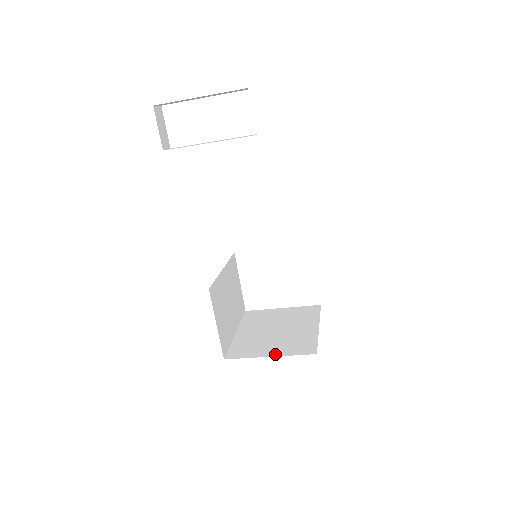
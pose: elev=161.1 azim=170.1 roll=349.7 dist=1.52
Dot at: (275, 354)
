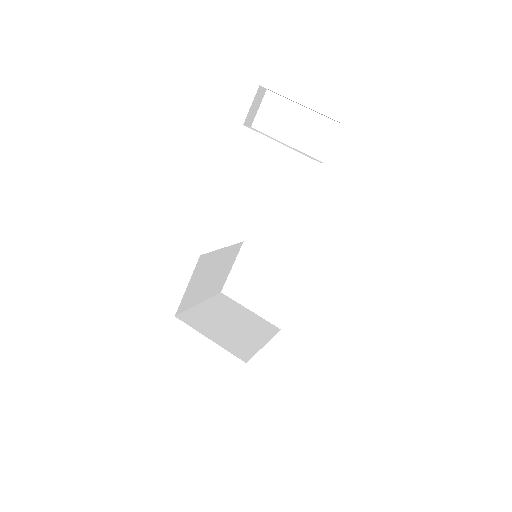
Dot at: (215, 340)
